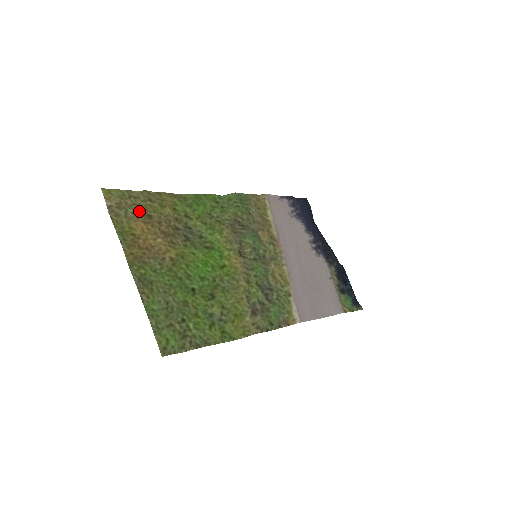
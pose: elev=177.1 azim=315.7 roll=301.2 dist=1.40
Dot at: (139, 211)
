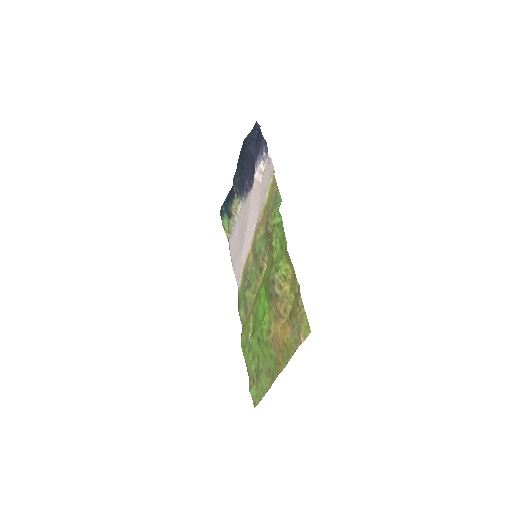
Dot at: (294, 318)
